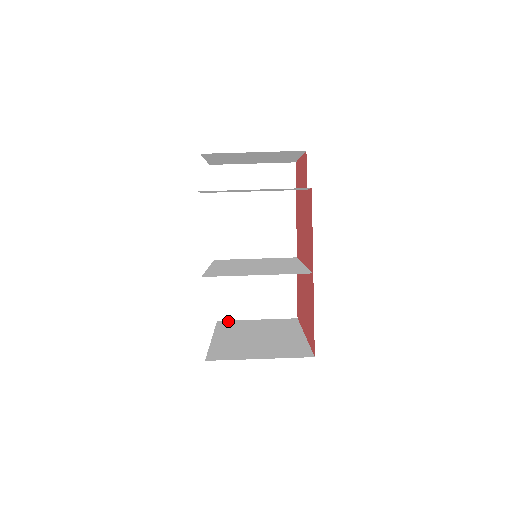
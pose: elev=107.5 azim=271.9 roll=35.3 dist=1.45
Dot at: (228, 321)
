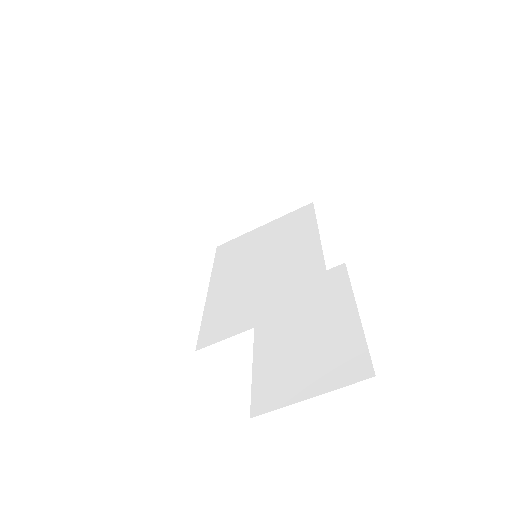
Dot at: occluded
